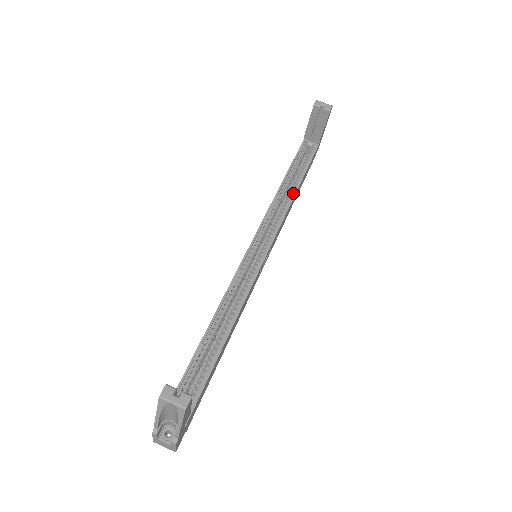
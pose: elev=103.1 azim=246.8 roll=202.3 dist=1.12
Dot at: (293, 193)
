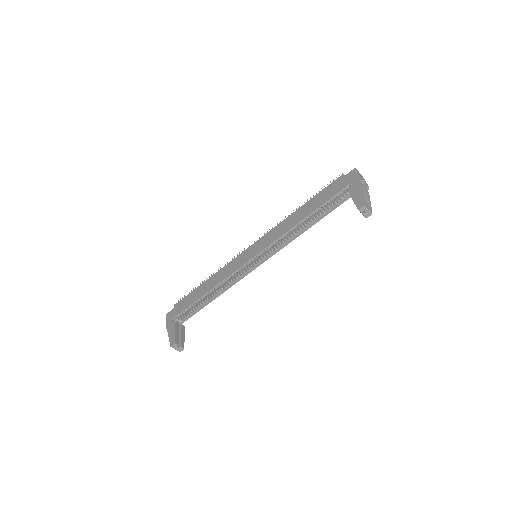
Dot at: (307, 227)
